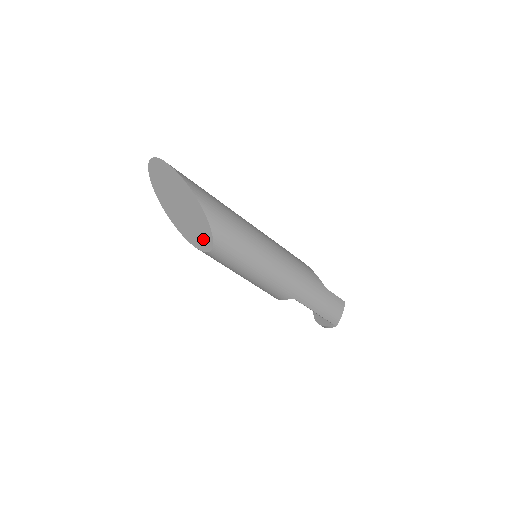
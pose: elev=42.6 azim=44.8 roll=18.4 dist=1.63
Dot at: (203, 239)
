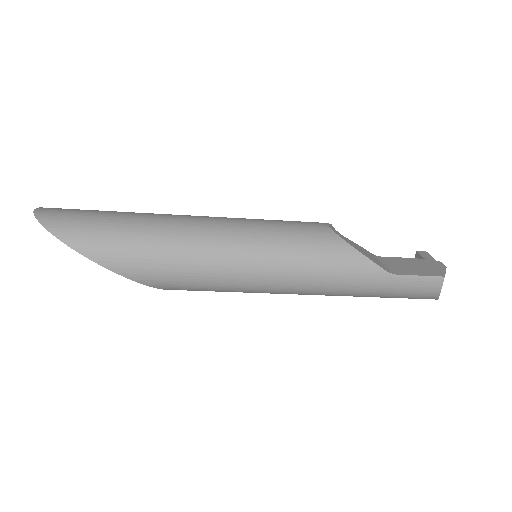
Dot at: occluded
